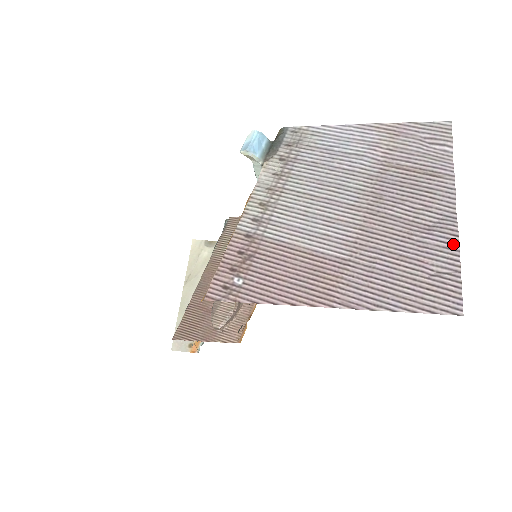
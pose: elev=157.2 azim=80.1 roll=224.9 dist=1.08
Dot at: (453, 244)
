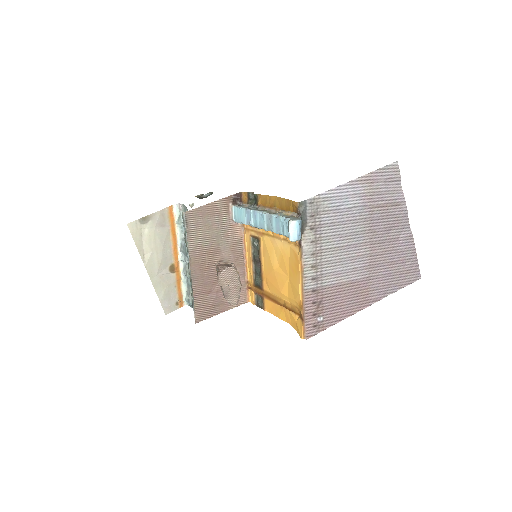
Dot at: (412, 244)
